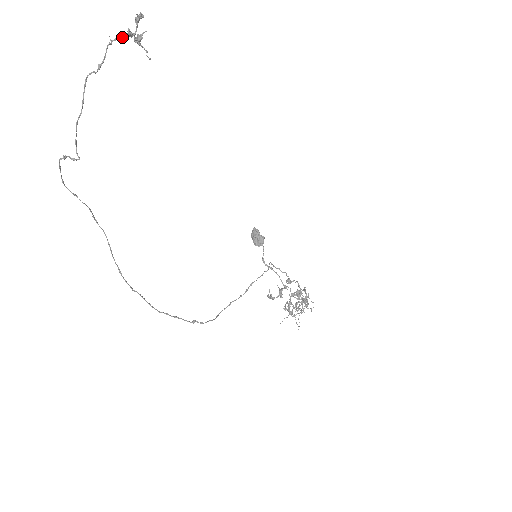
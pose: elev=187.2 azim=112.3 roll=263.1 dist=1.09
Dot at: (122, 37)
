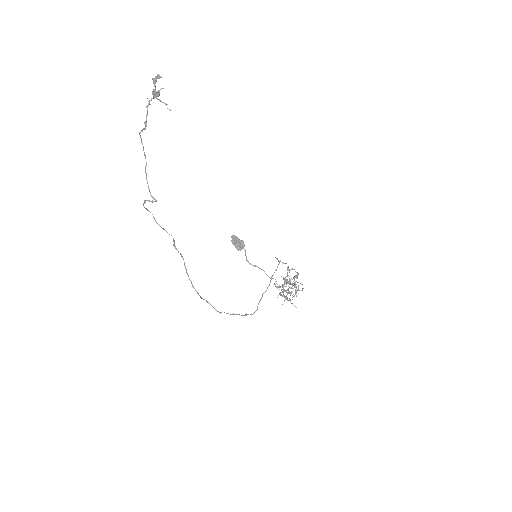
Dot at: occluded
